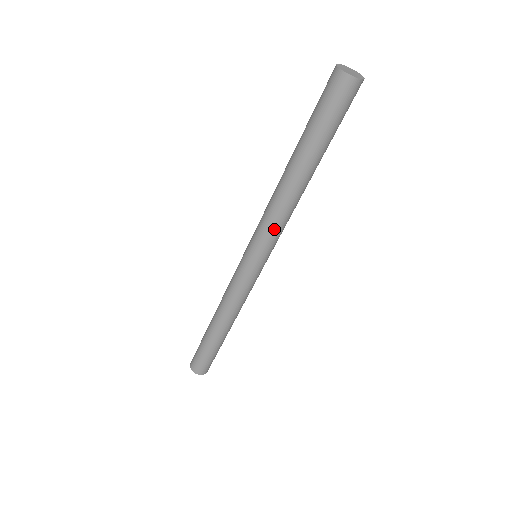
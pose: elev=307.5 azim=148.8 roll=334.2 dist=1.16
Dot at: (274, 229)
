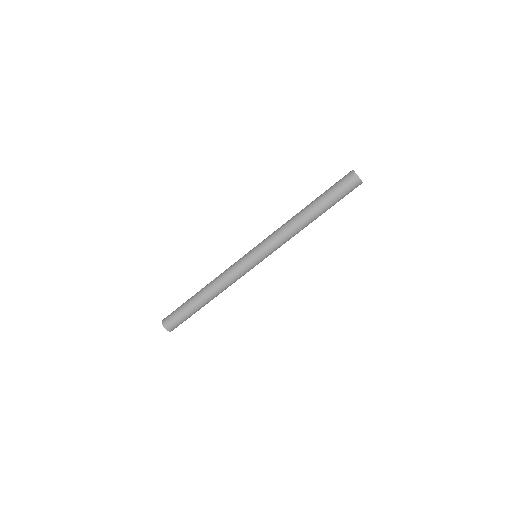
Dot at: (282, 244)
